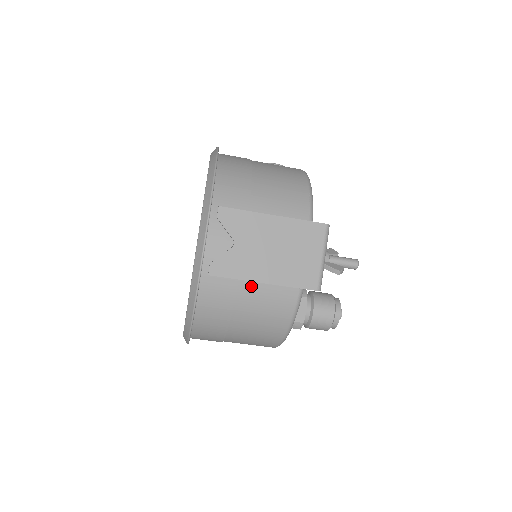
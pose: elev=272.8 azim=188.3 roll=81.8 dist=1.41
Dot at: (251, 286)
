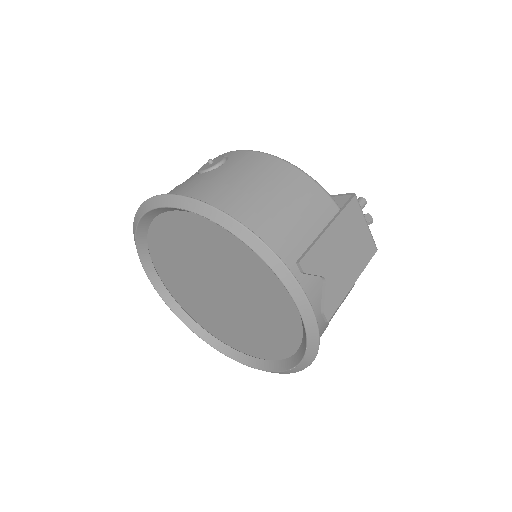
Dot at: occluded
